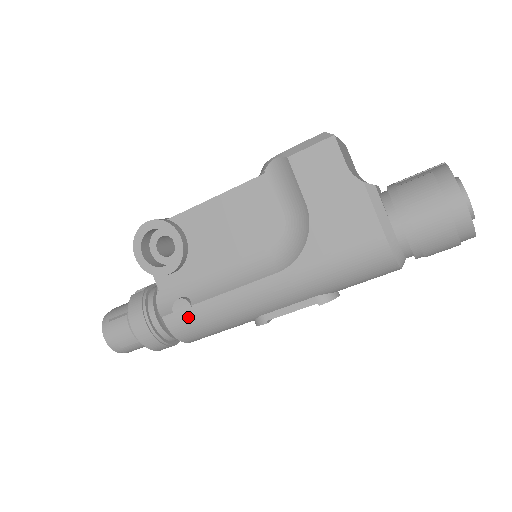
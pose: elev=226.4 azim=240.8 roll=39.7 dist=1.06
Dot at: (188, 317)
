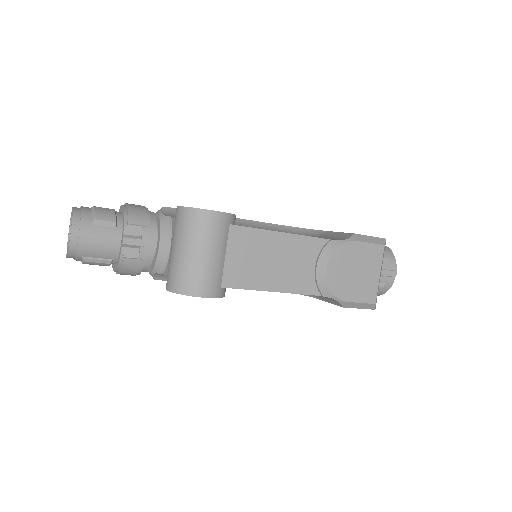
Dot at: occluded
